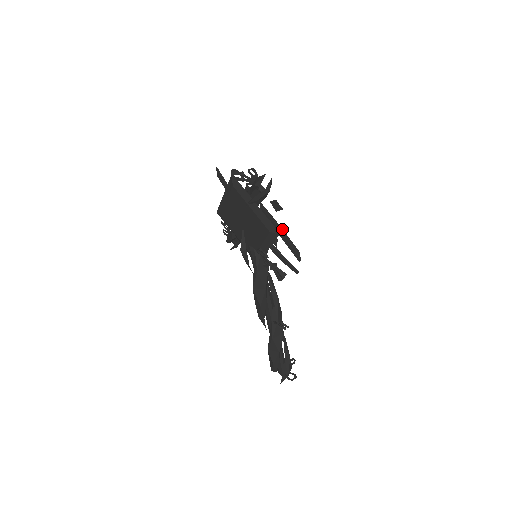
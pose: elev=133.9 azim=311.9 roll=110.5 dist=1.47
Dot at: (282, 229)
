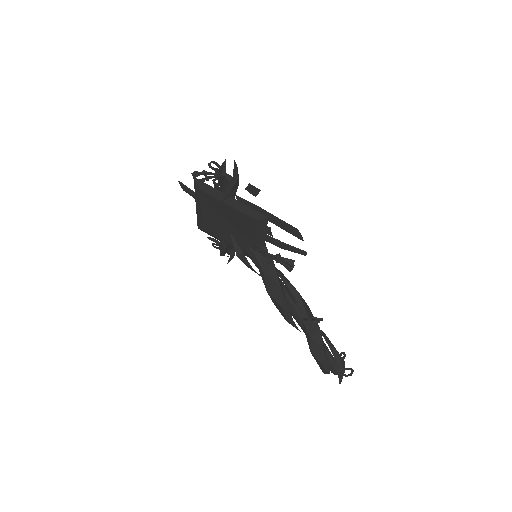
Dot at: (269, 213)
